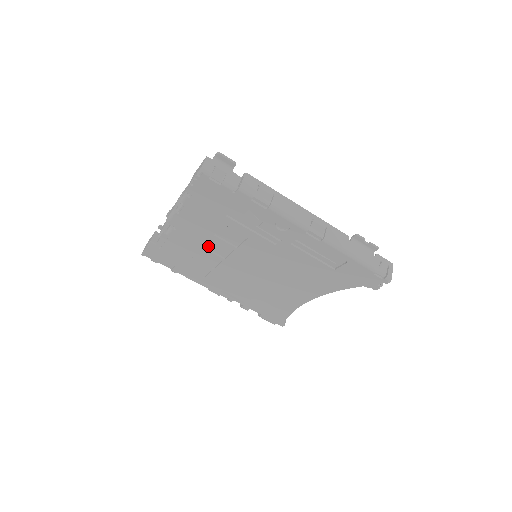
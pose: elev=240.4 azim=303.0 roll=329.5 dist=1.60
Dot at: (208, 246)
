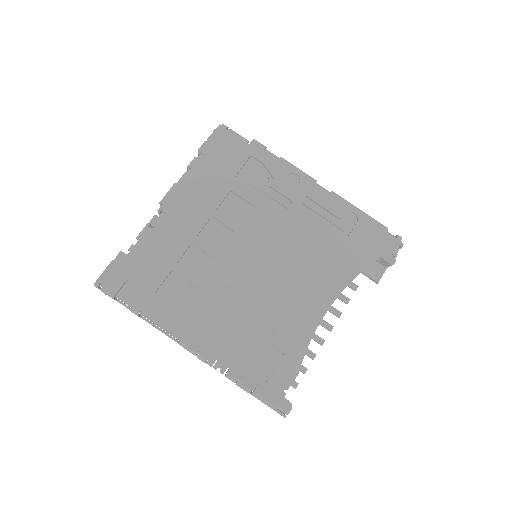
Dot at: (203, 238)
